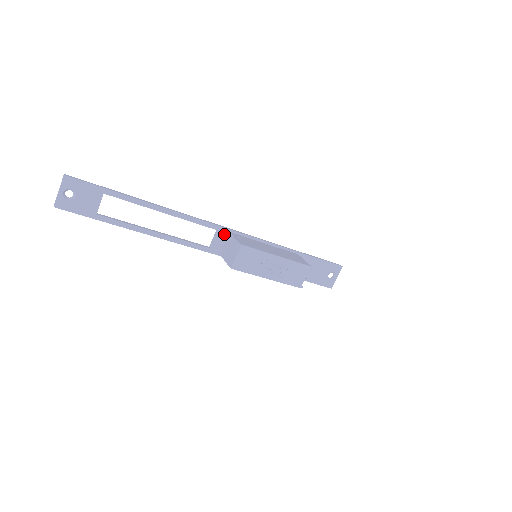
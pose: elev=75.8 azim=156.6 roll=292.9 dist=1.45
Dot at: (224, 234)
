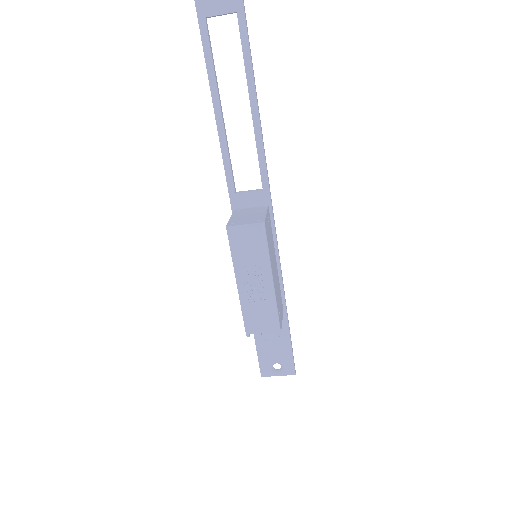
Dot at: (262, 201)
